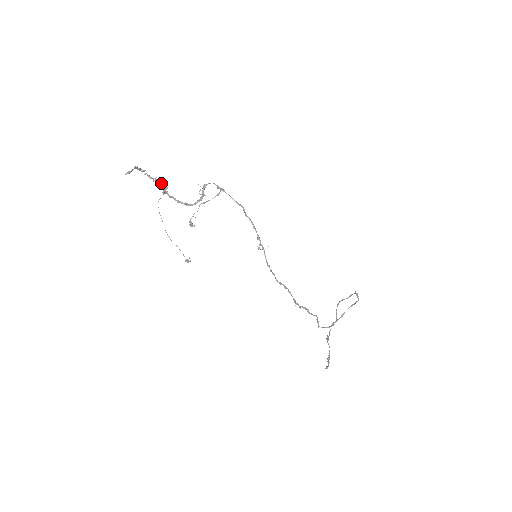
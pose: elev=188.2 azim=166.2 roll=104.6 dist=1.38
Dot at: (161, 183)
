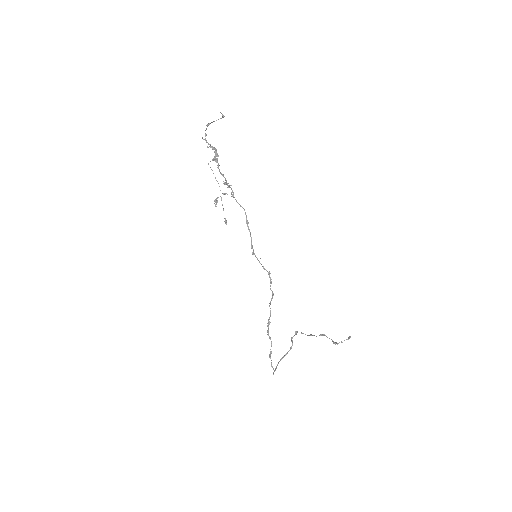
Dot at: (216, 151)
